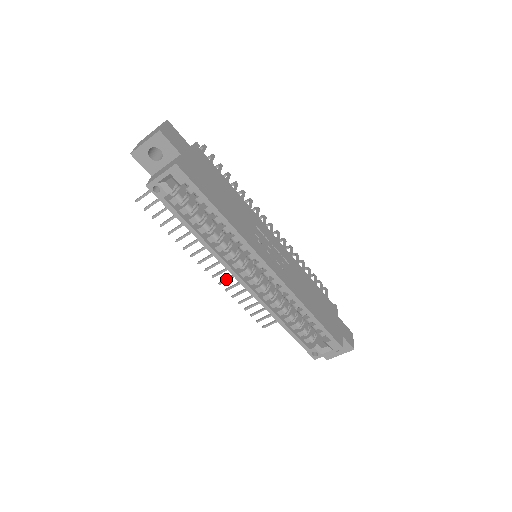
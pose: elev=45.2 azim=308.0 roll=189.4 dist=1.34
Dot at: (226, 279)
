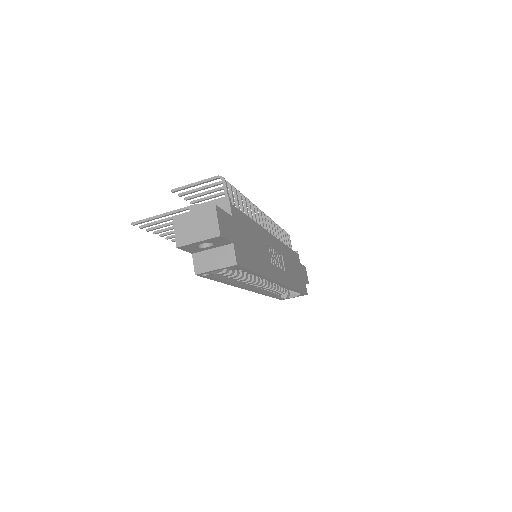
Dot at: occluded
